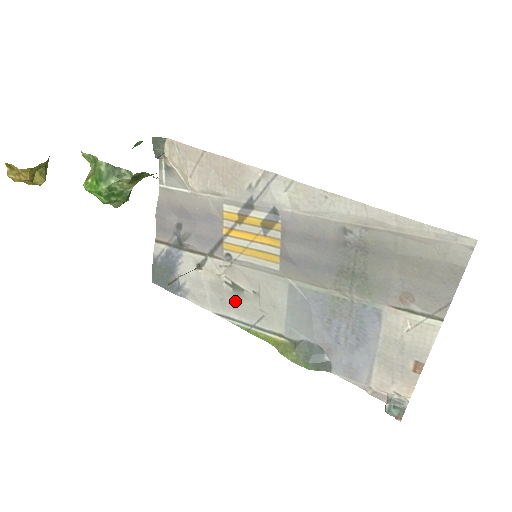
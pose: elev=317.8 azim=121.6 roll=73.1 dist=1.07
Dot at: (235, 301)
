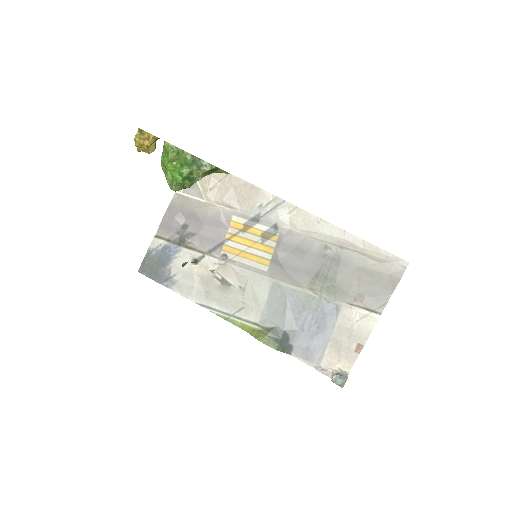
Dot at: (220, 294)
